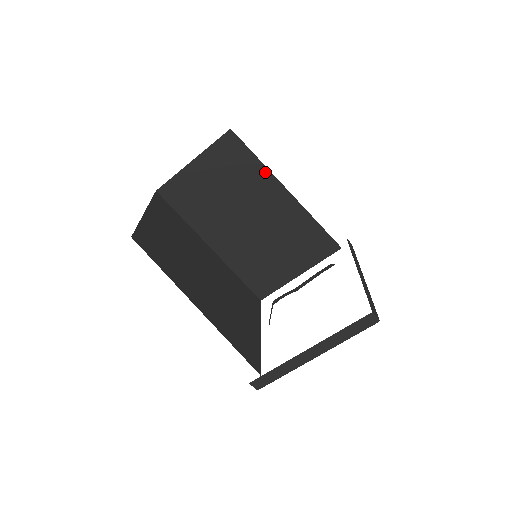
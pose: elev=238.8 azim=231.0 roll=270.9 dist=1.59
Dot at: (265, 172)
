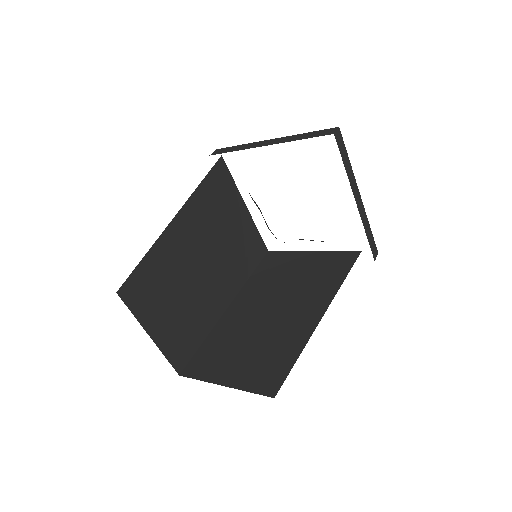
Dot at: occluded
